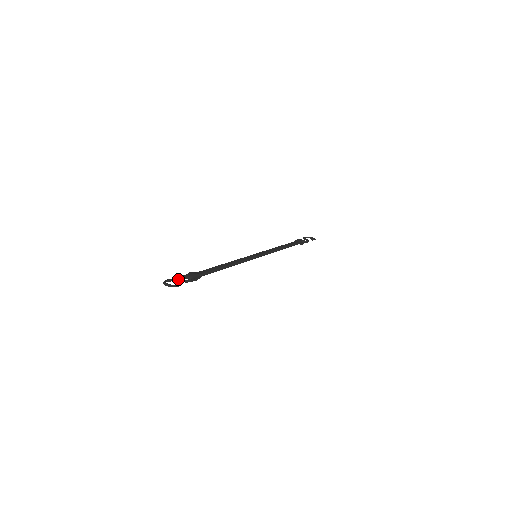
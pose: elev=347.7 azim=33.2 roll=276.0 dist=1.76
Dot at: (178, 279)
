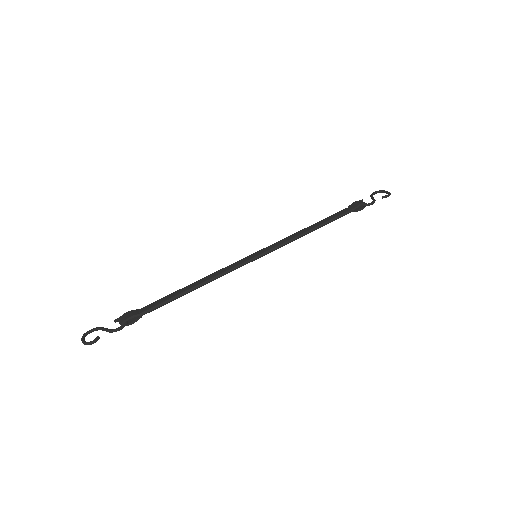
Dot at: (103, 328)
